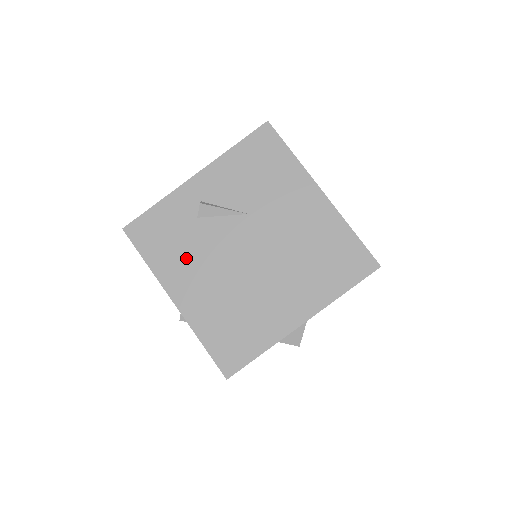
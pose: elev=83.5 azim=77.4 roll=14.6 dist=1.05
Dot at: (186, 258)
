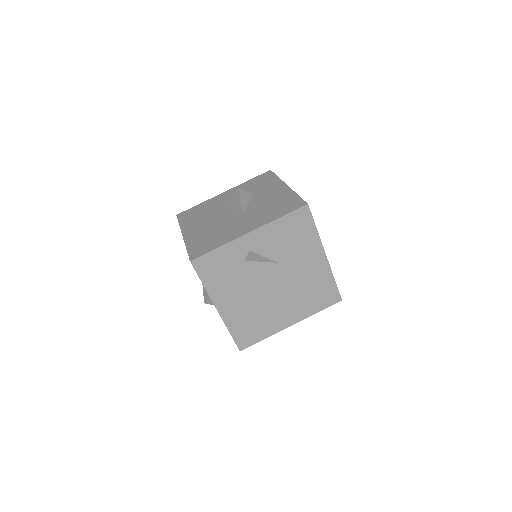
Dot at: (231, 285)
